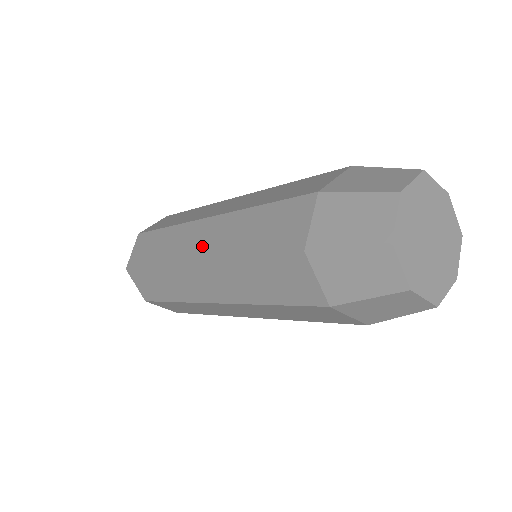
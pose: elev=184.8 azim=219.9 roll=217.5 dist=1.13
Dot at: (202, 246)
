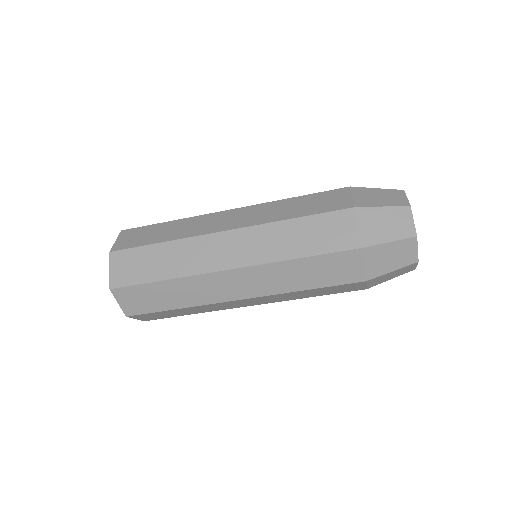
Dot at: occluded
